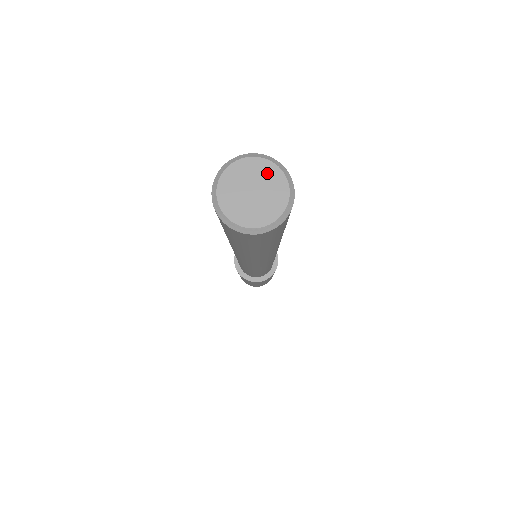
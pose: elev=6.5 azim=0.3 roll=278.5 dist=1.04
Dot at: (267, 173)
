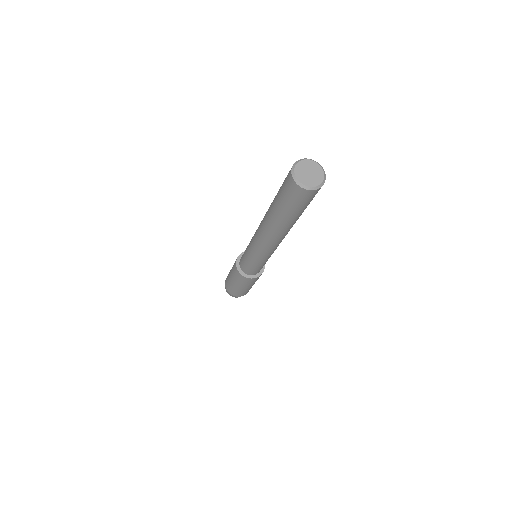
Dot at: (319, 171)
